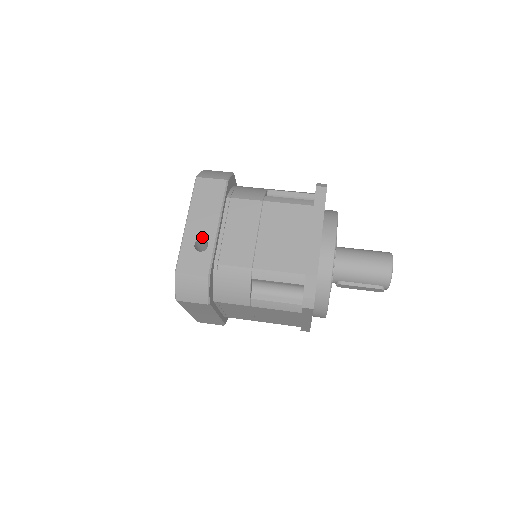
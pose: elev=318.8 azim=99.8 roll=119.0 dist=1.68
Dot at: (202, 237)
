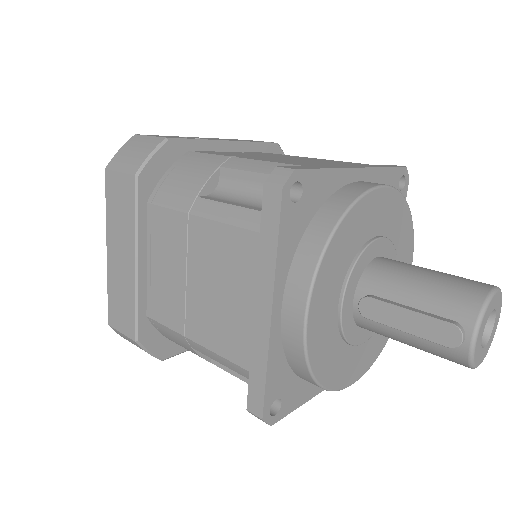
Dot at: (201, 138)
